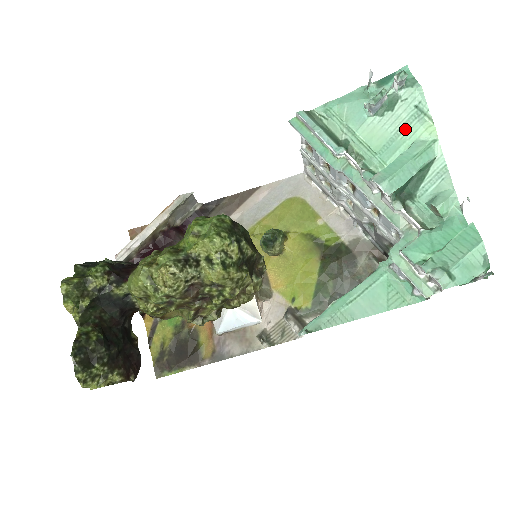
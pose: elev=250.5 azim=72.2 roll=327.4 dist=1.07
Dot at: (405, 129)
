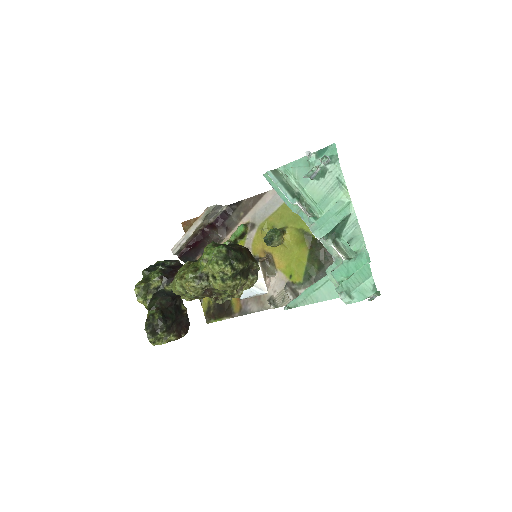
Dot at: (332, 191)
